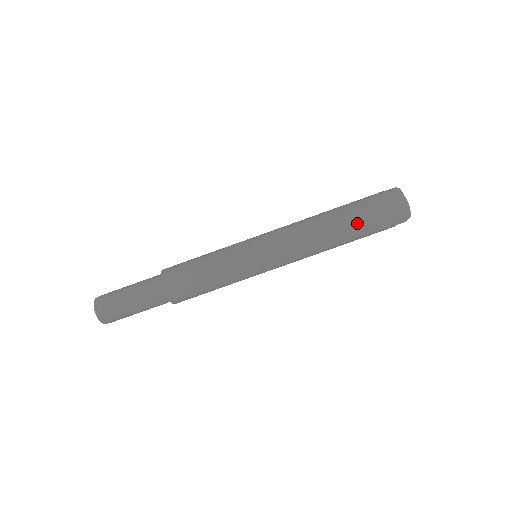
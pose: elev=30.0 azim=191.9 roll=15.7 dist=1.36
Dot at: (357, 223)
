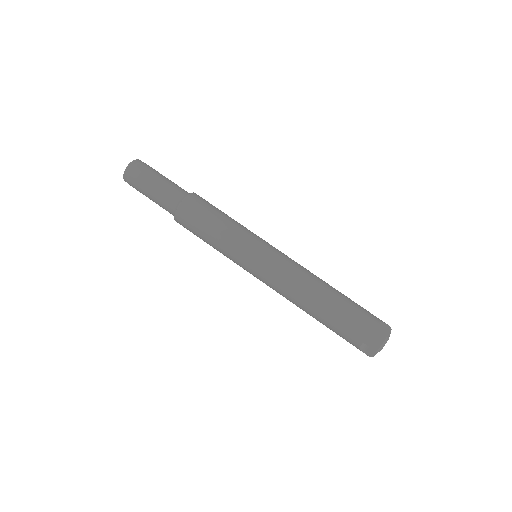
Dot at: (342, 309)
